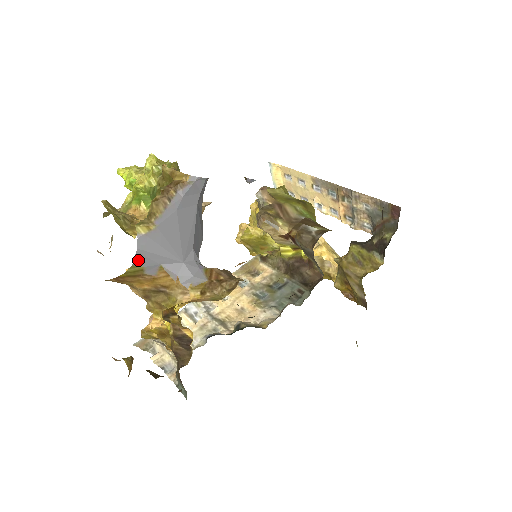
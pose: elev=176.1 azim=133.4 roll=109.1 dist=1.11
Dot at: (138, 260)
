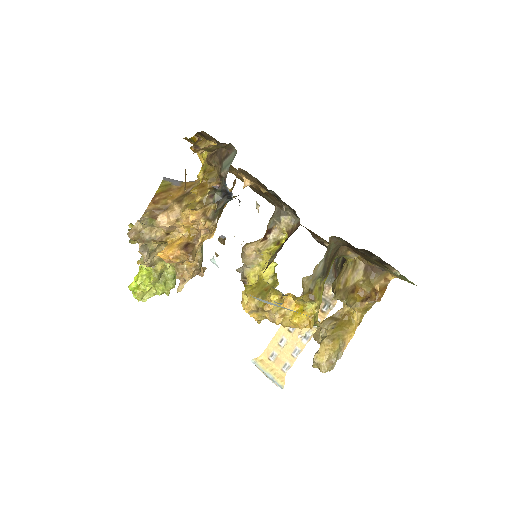
Dot at: (165, 180)
